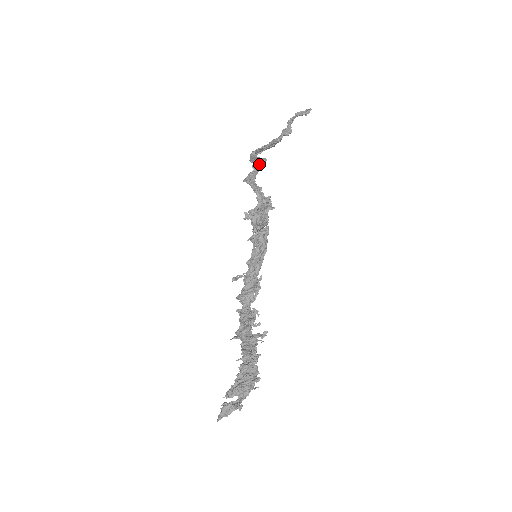
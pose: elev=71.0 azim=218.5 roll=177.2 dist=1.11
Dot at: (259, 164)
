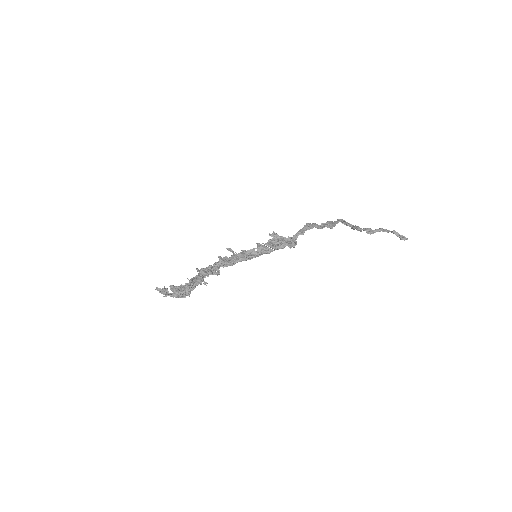
Dot at: (325, 225)
